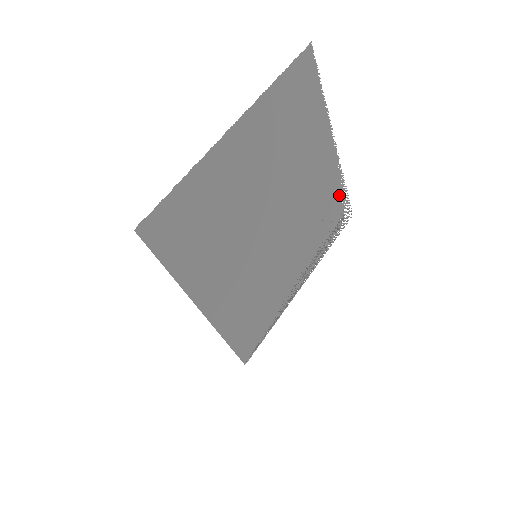
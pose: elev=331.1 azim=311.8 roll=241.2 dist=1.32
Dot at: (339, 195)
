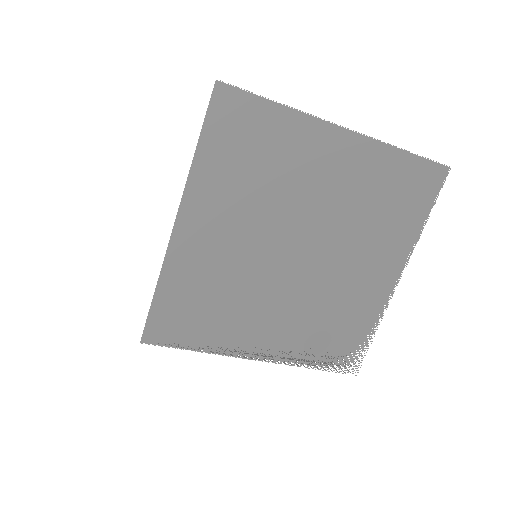
Dot at: (363, 331)
